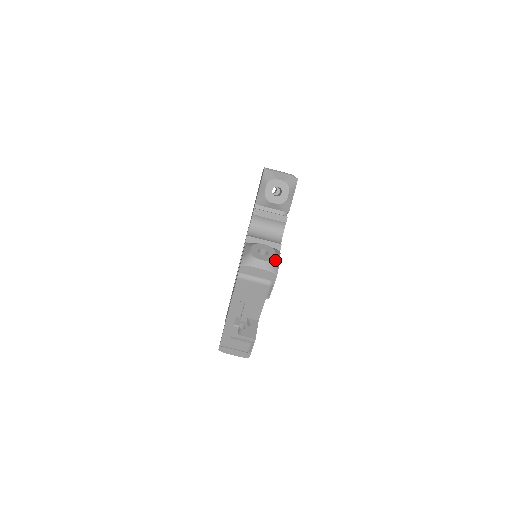
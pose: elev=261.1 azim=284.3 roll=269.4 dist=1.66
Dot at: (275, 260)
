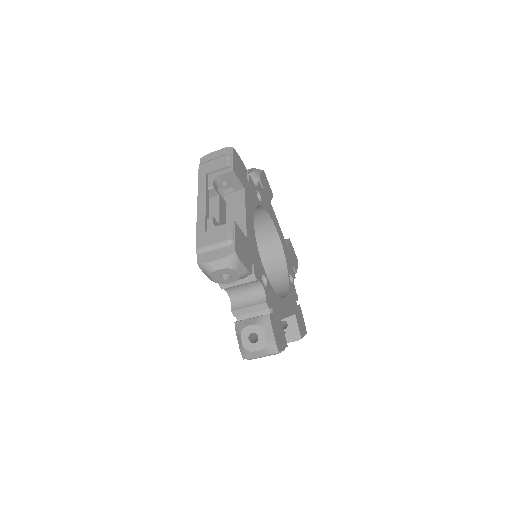
Dot at: (268, 341)
